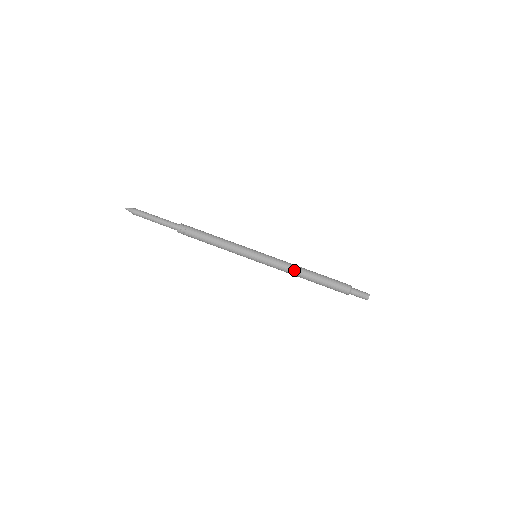
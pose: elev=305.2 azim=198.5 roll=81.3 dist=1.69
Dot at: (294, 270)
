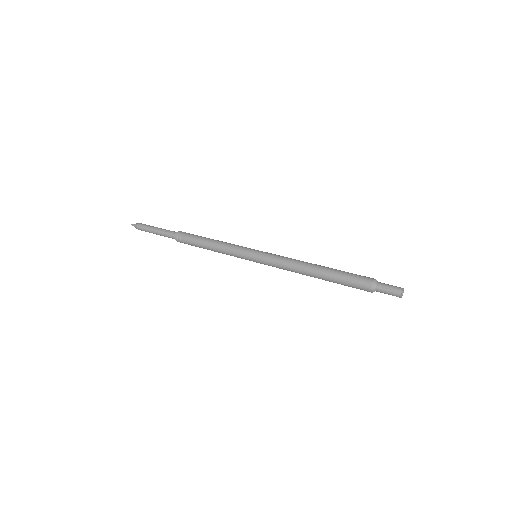
Dot at: (298, 268)
